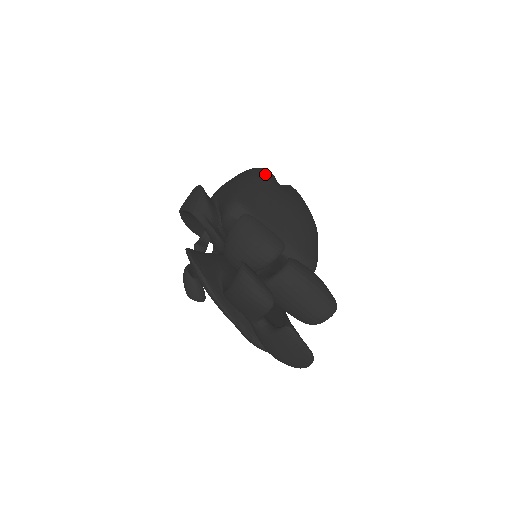
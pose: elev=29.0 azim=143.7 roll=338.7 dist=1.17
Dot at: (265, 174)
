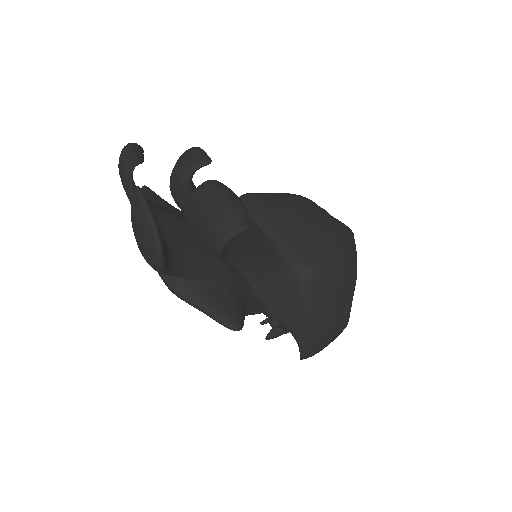
Dot at: occluded
